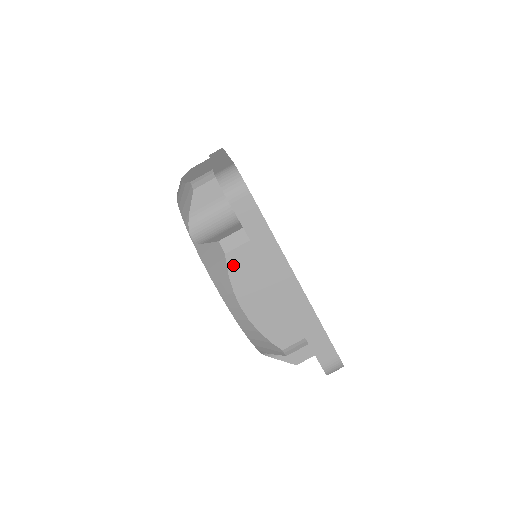
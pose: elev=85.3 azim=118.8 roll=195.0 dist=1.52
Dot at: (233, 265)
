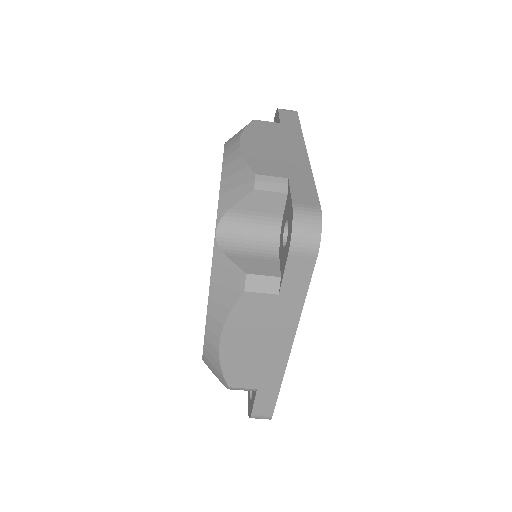
Dot at: (244, 304)
